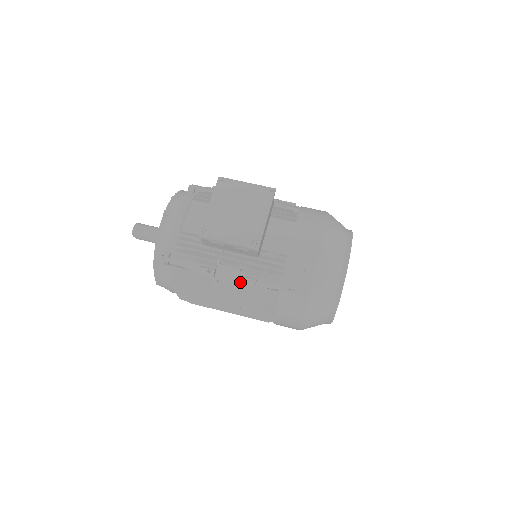
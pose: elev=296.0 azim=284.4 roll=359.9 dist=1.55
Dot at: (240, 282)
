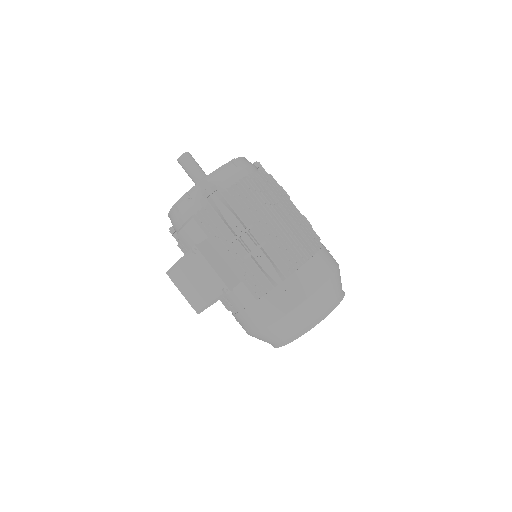
Dot at: occluded
